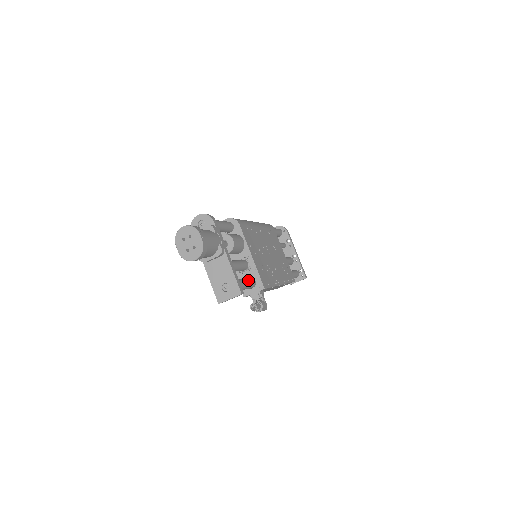
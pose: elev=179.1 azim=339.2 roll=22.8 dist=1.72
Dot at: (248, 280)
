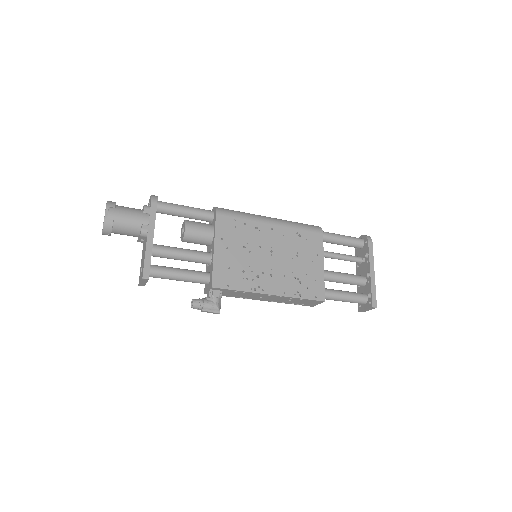
Dot at: (193, 273)
